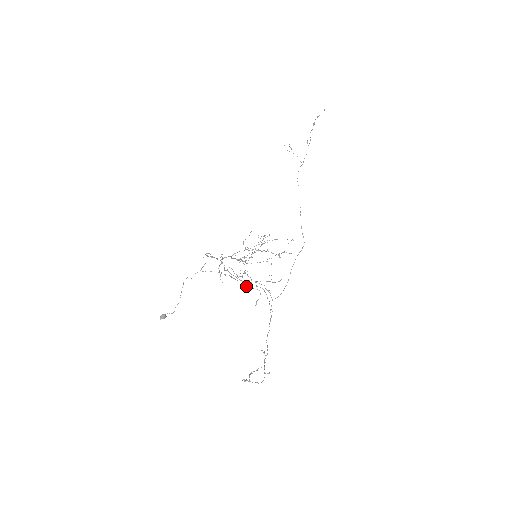
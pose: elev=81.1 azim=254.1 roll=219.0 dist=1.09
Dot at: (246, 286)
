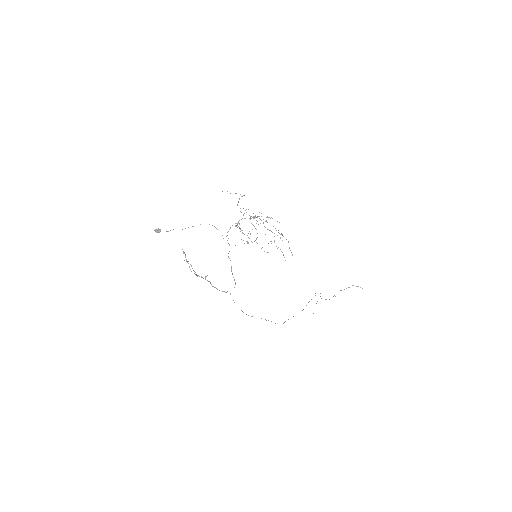
Dot at: (243, 233)
